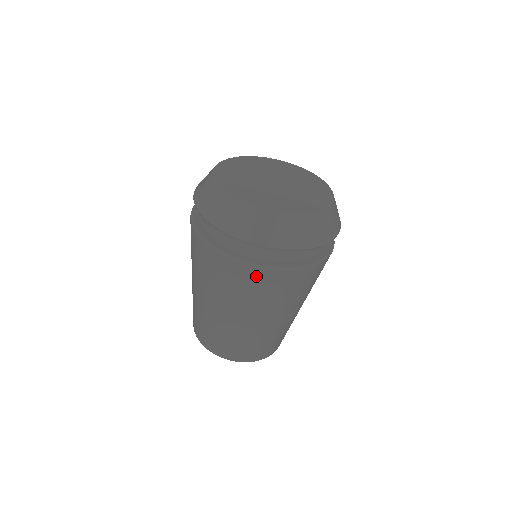
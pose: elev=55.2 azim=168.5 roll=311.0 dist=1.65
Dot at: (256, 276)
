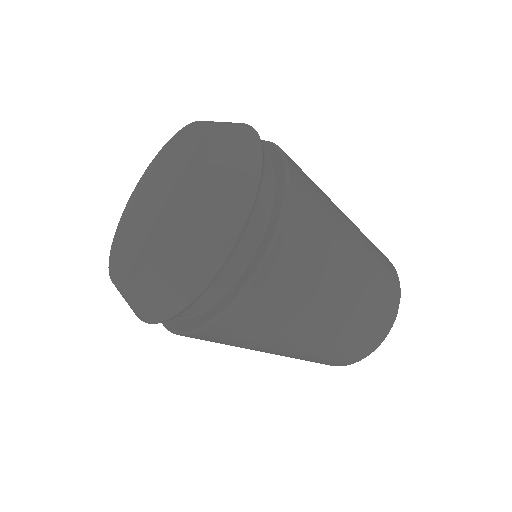
Dot at: (197, 338)
